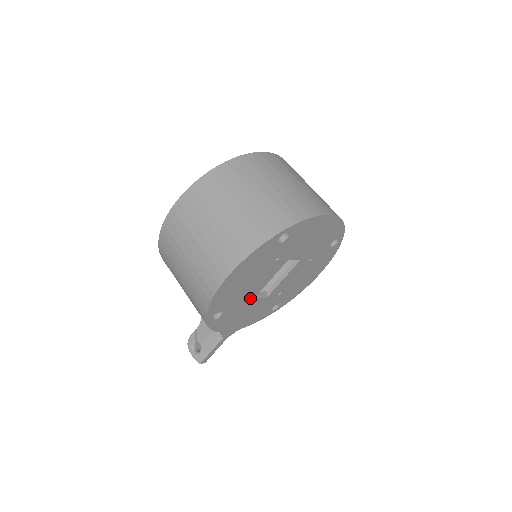
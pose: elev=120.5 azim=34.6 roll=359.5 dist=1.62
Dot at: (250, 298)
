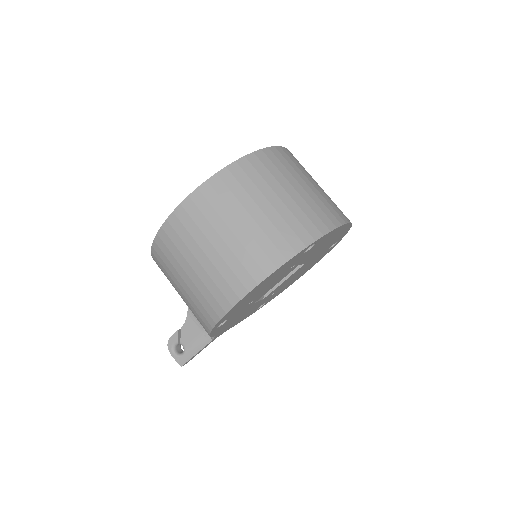
Dot at: (252, 303)
